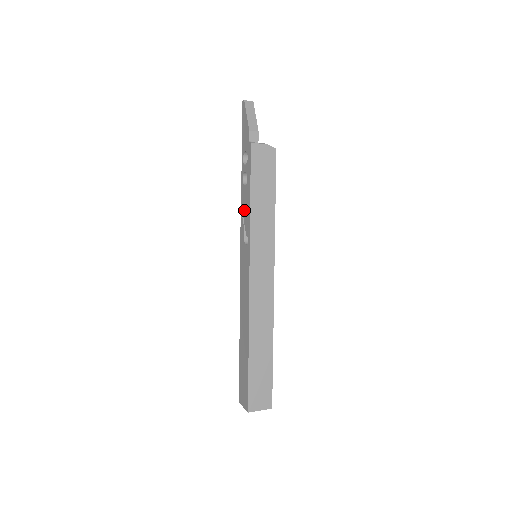
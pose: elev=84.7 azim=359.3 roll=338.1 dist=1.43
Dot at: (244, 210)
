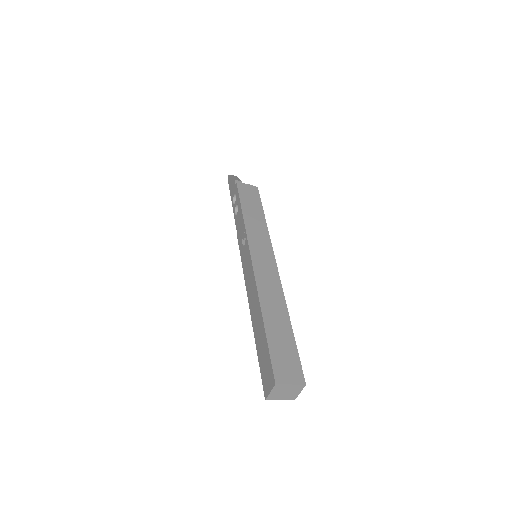
Dot at: (239, 228)
